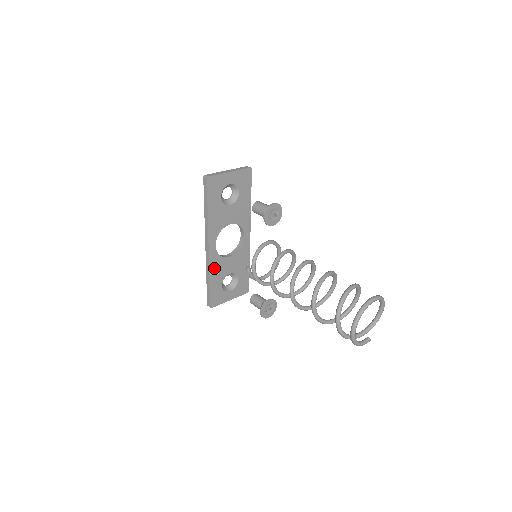
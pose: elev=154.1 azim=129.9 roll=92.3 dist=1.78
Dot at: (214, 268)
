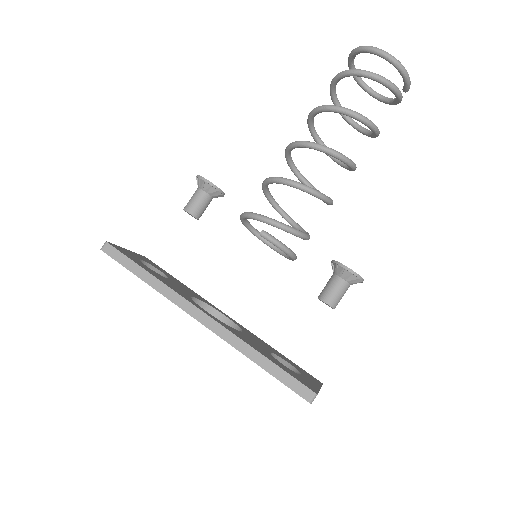
Dot at: (243, 339)
